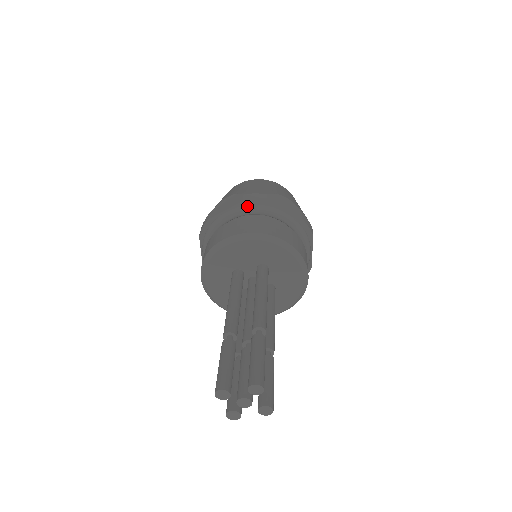
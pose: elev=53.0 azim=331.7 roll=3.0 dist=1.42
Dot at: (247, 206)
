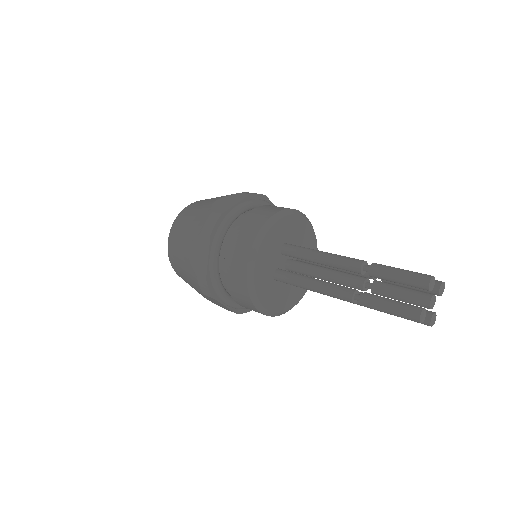
Dot at: (217, 234)
